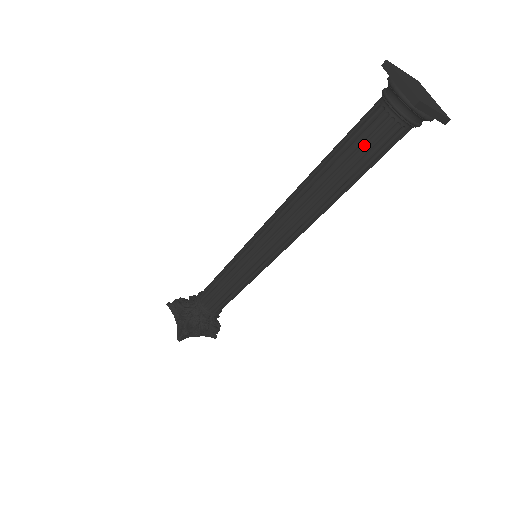
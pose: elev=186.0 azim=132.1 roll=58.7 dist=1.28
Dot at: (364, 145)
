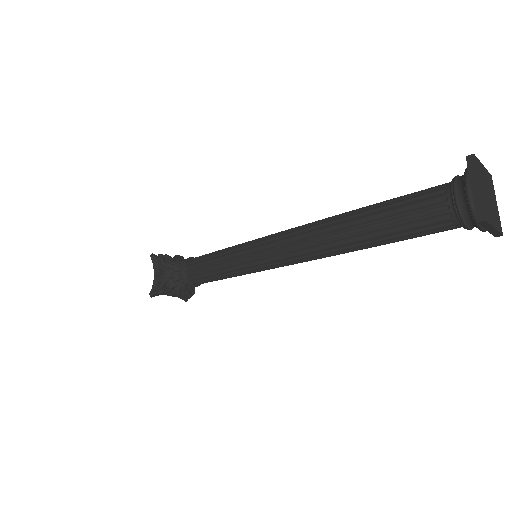
Dot at: (410, 222)
